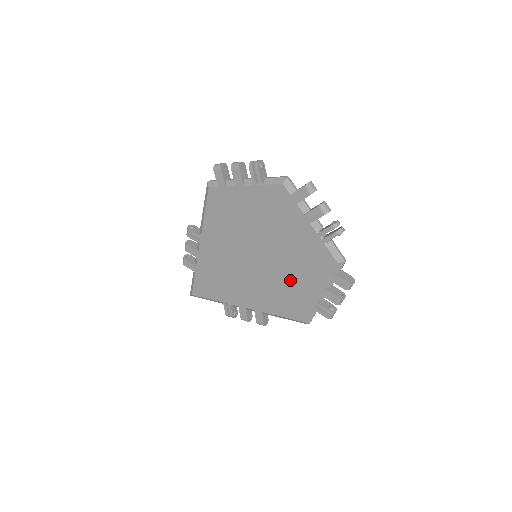
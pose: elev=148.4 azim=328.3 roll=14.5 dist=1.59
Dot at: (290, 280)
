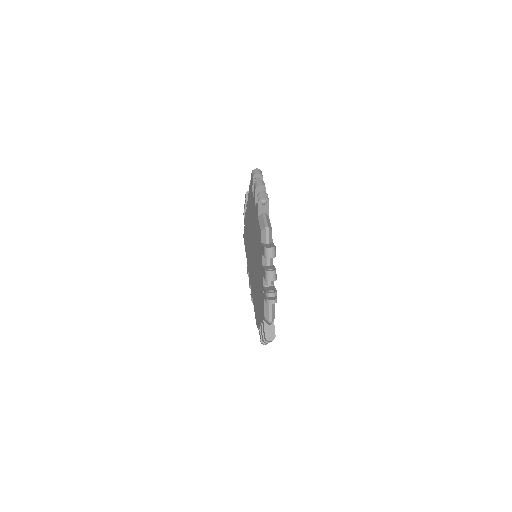
Dot at: (257, 294)
